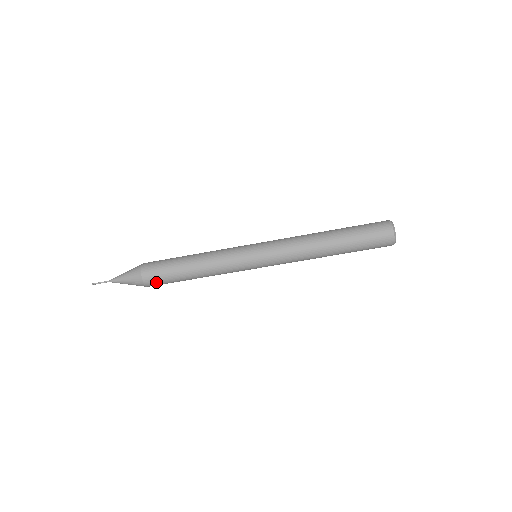
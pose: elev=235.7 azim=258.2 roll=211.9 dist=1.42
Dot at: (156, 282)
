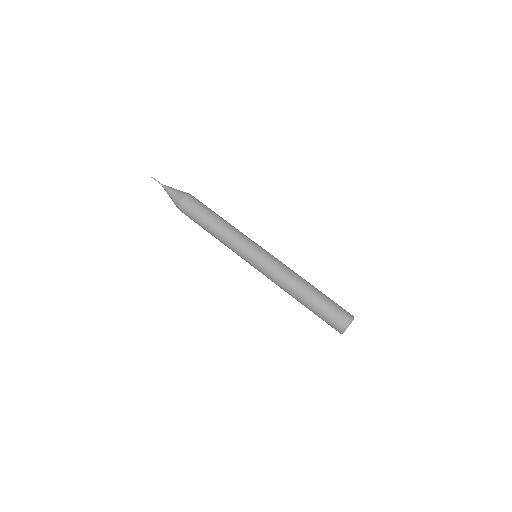
Dot at: (192, 202)
